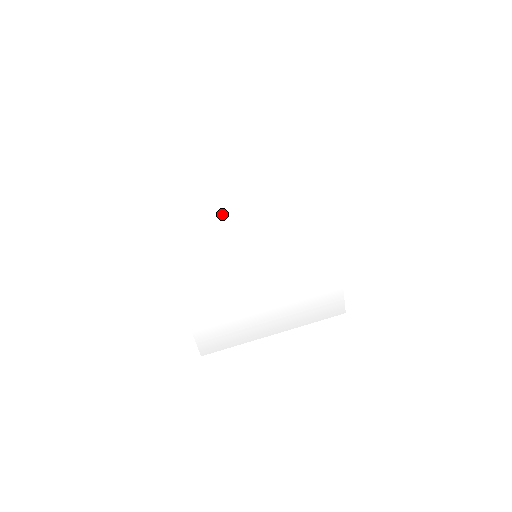
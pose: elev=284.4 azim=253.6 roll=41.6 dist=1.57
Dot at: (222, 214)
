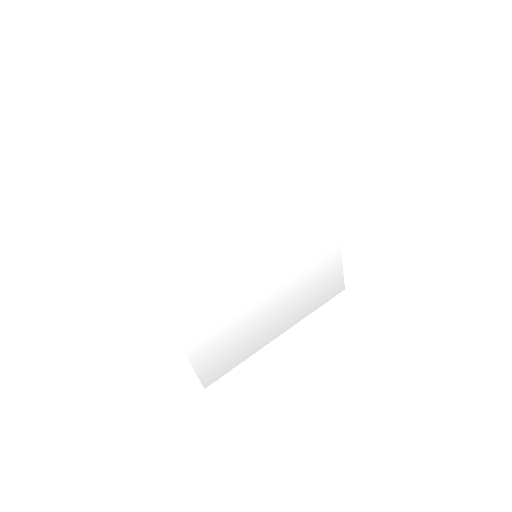
Dot at: (215, 216)
